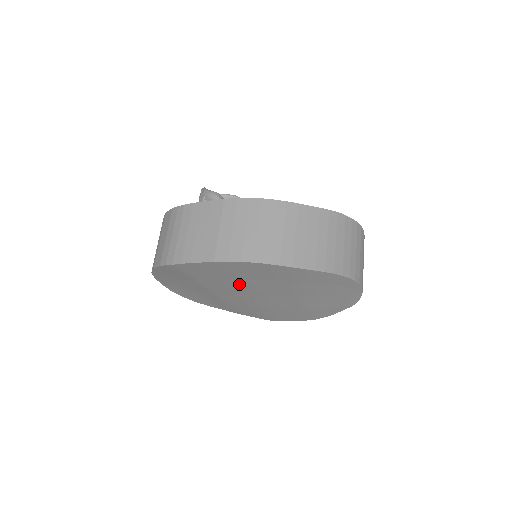
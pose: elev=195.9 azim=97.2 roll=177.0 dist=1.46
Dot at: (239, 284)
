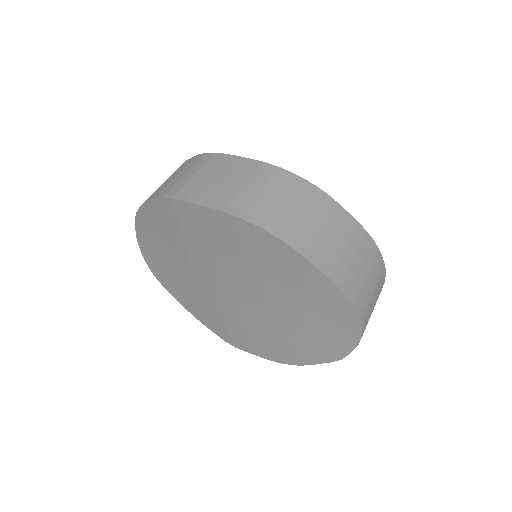
Dot at: (229, 266)
